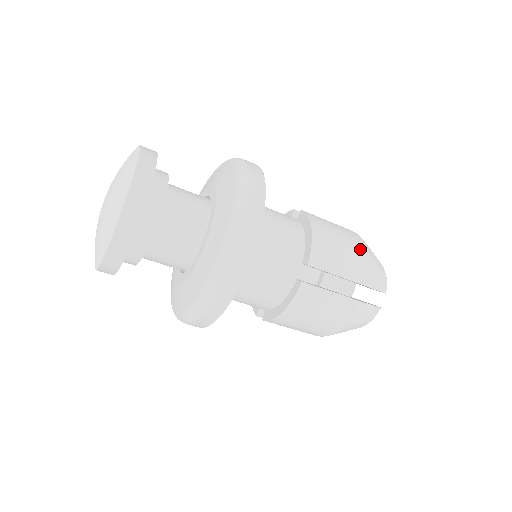
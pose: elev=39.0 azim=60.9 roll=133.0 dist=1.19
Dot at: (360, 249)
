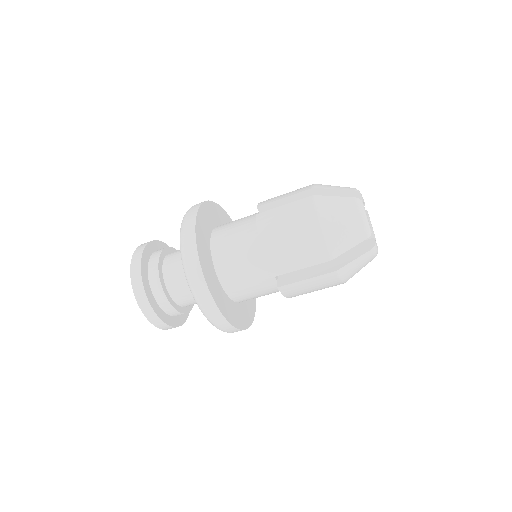
Dot at: occluded
